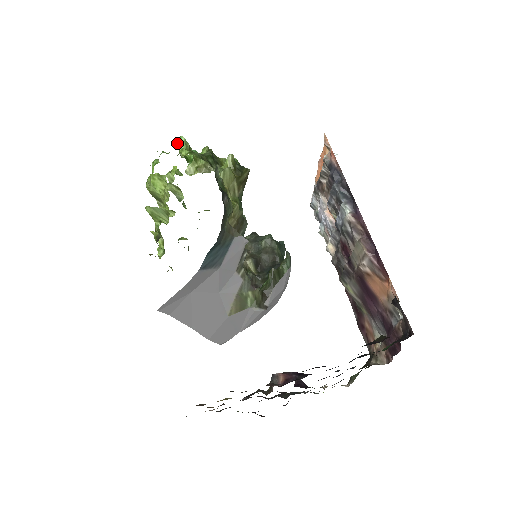
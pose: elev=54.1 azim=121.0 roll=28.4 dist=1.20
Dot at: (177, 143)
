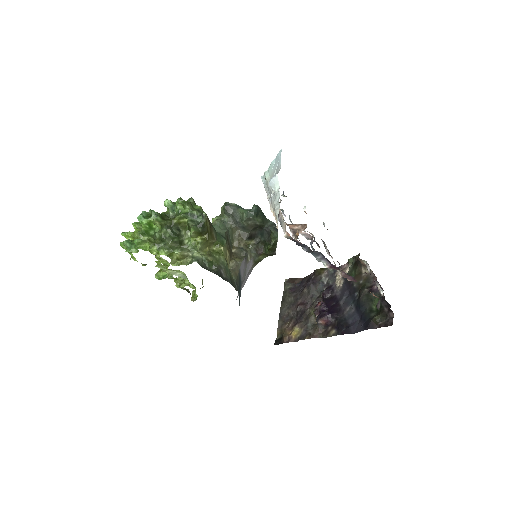
Dot at: (138, 246)
